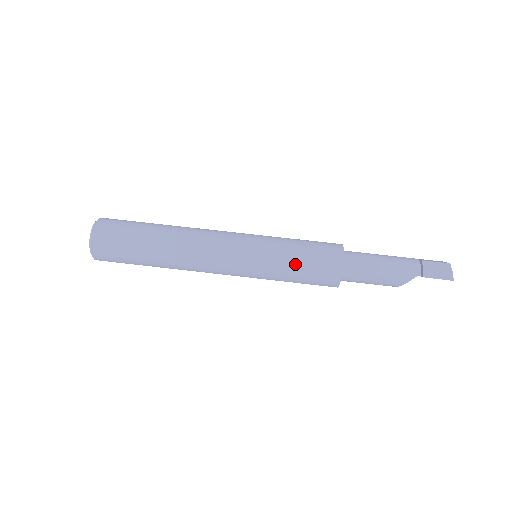
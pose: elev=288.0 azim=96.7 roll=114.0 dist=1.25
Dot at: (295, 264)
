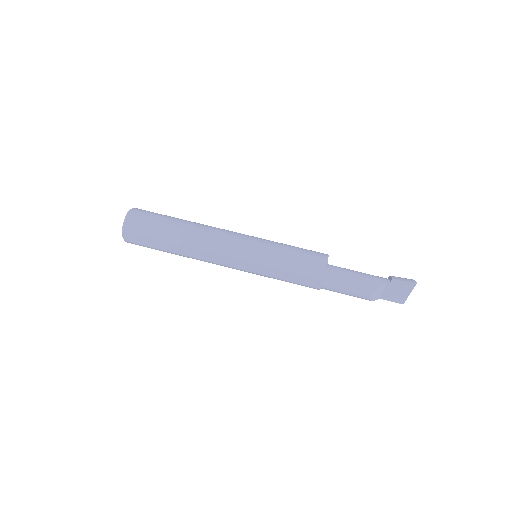
Dot at: (290, 251)
